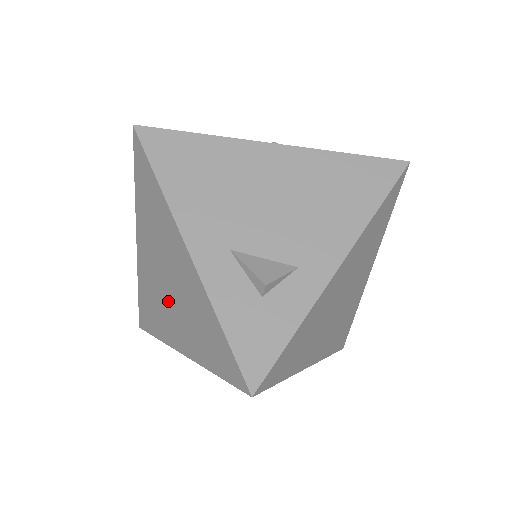
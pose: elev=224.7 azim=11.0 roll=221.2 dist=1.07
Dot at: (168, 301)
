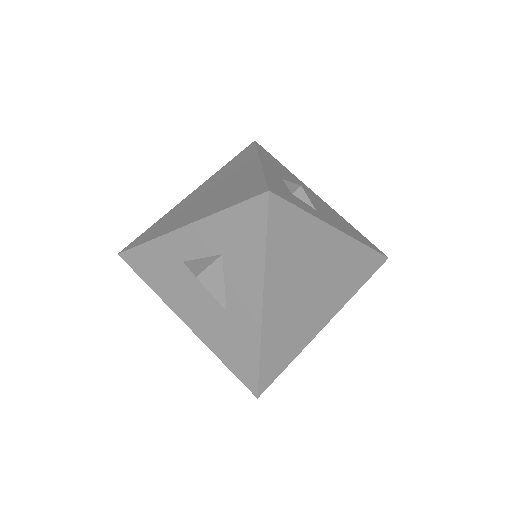
Dot at: (200, 203)
